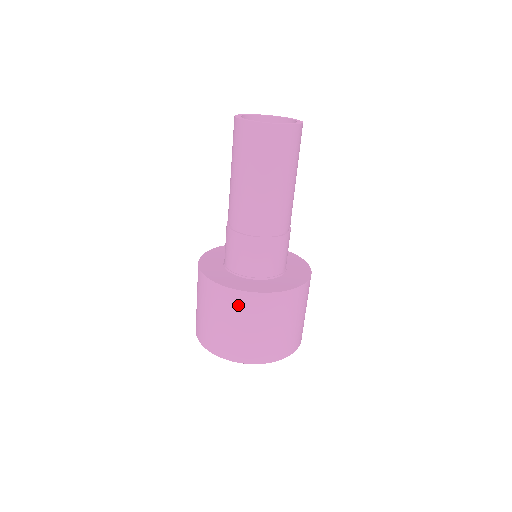
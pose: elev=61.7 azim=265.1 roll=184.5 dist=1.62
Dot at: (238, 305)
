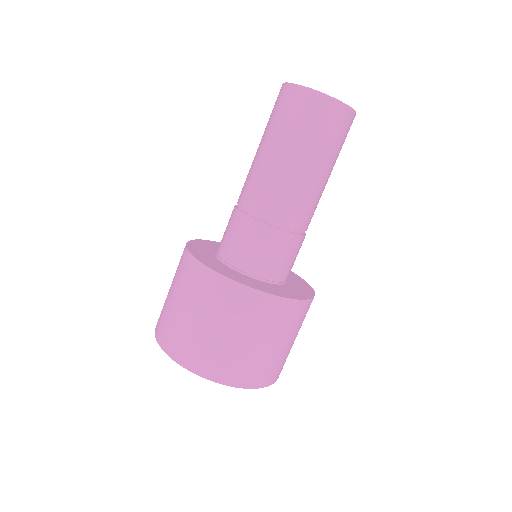
Dot at: (256, 311)
